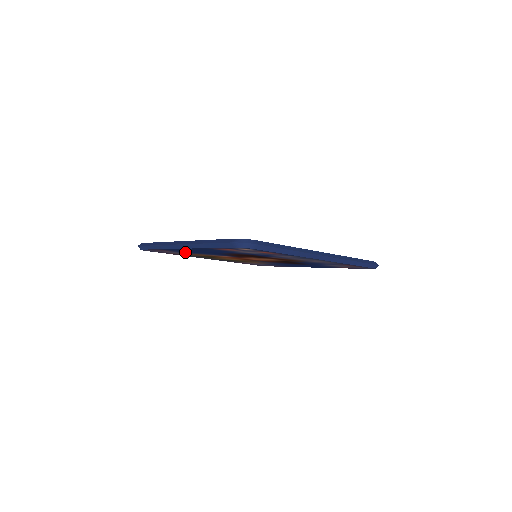
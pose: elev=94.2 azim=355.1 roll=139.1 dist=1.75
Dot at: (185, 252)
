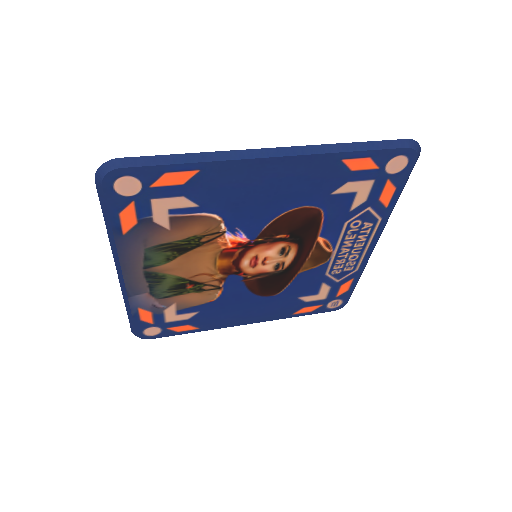
Dot at: (204, 199)
